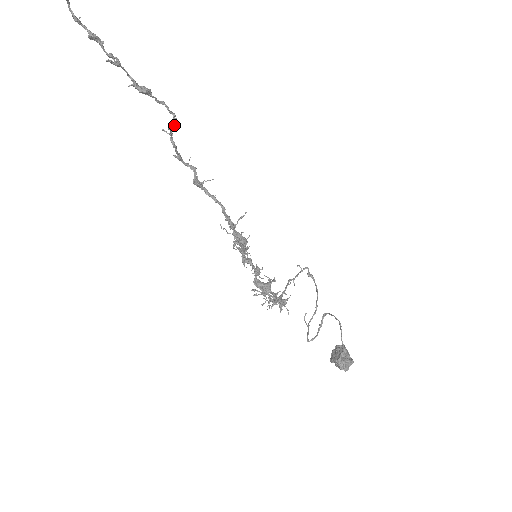
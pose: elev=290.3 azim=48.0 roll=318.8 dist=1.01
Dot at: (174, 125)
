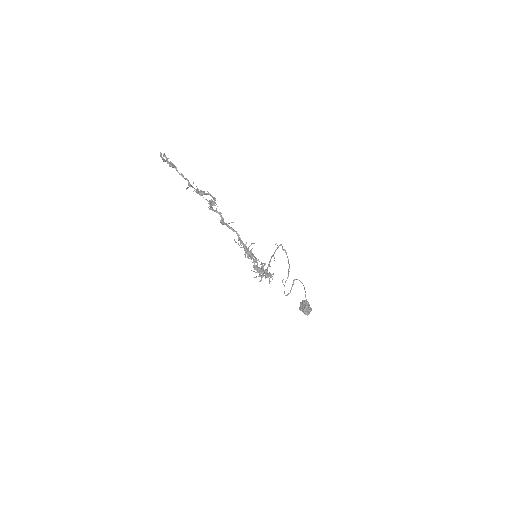
Dot at: (215, 203)
